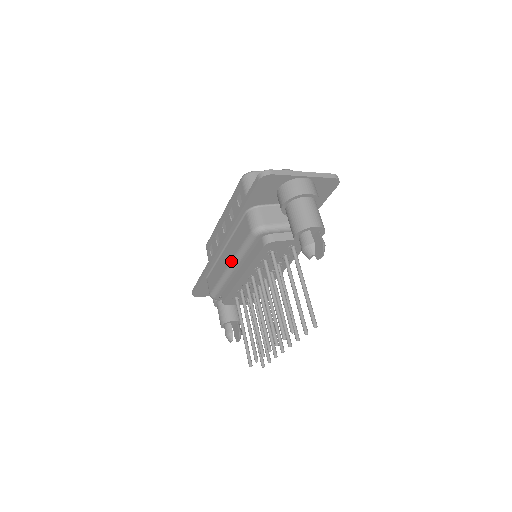
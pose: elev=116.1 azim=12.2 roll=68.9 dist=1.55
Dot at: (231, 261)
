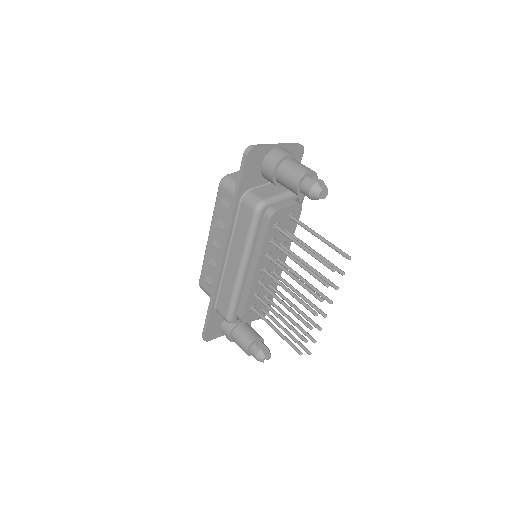
Dot at: (241, 259)
